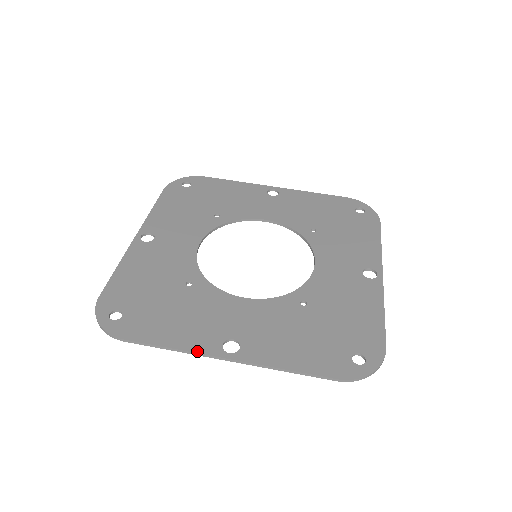
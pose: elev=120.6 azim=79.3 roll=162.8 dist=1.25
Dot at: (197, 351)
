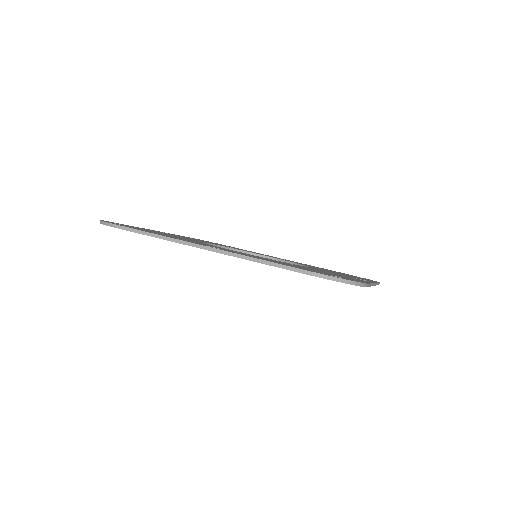
Dot at: occluded
